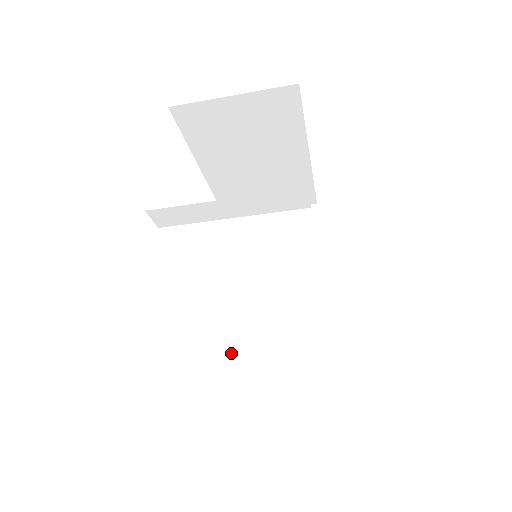
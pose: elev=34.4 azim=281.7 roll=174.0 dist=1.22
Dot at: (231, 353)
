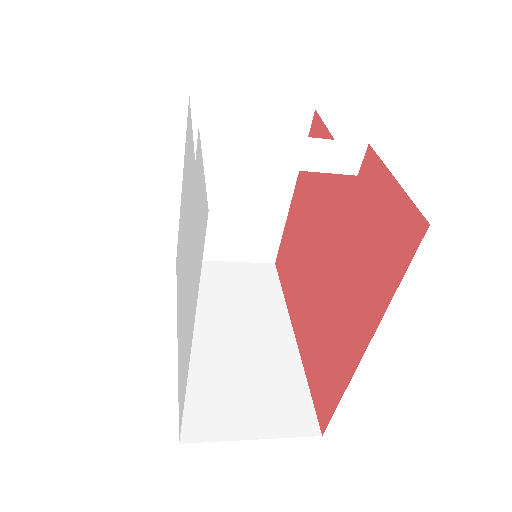
Dot at: (188, 393)
